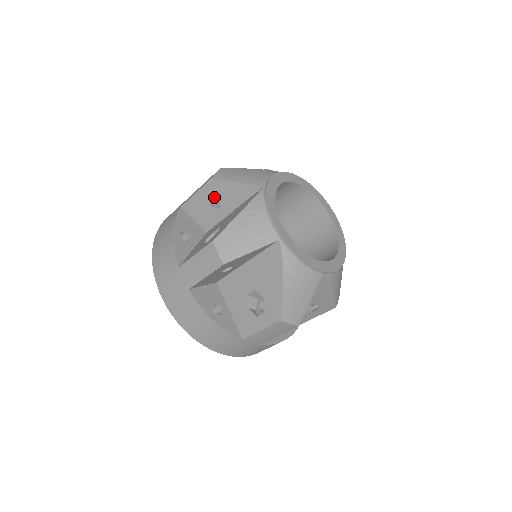
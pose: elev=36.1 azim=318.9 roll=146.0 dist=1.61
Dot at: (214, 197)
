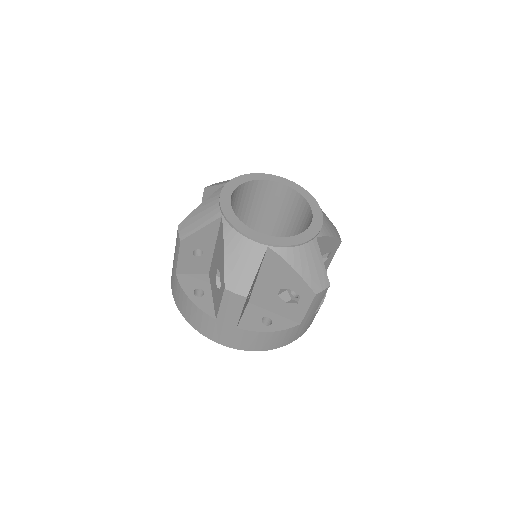
Dot at: occluded
